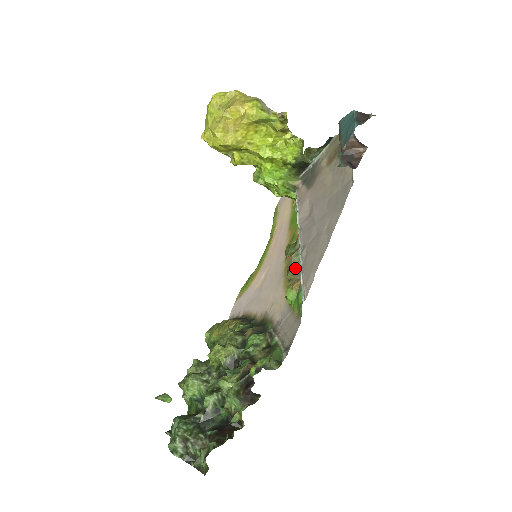
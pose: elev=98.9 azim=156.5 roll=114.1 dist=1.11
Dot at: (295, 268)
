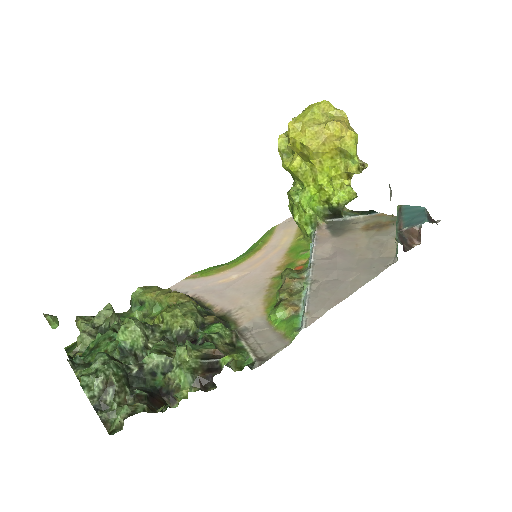
Dot at: (294, 292)
